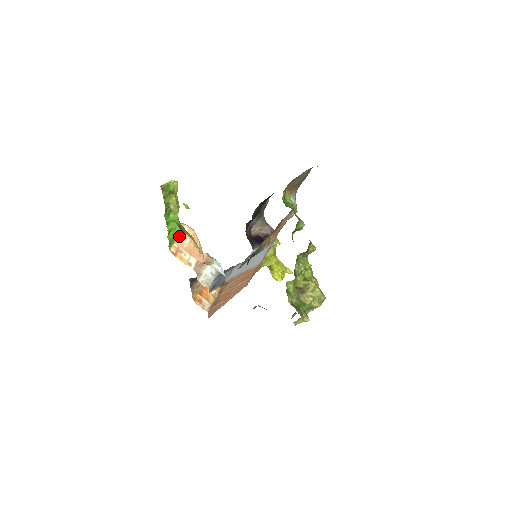
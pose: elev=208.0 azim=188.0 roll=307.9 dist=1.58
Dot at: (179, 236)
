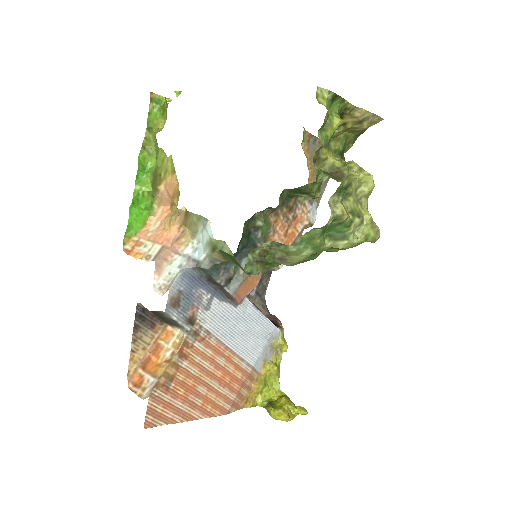
Dot at: (145, 225)
